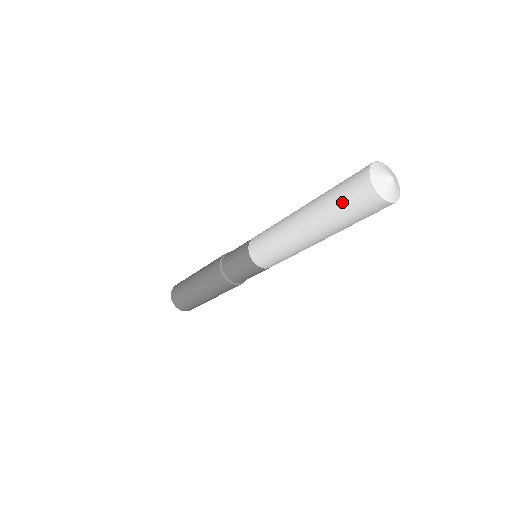
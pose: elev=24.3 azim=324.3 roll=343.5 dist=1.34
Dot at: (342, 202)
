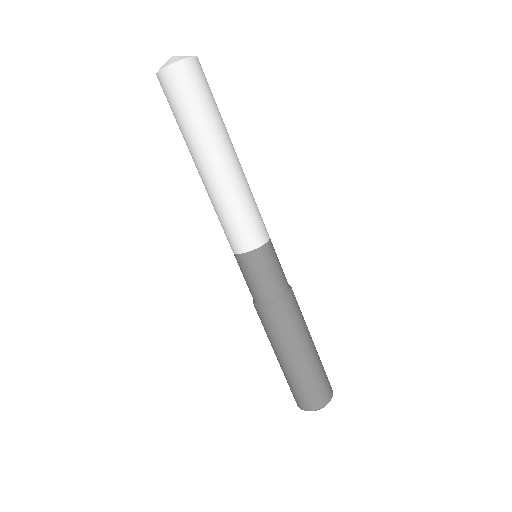
Dot at: (173, 113)
